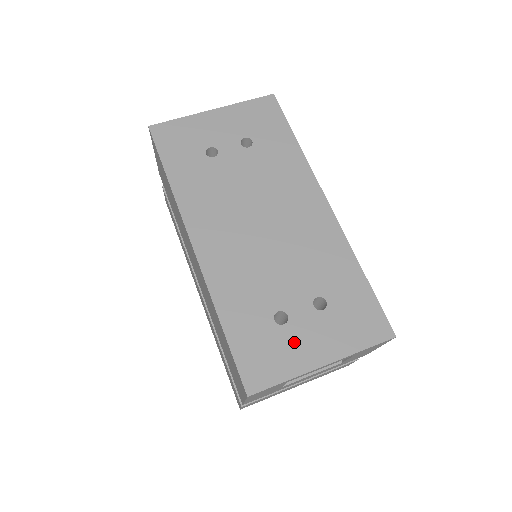
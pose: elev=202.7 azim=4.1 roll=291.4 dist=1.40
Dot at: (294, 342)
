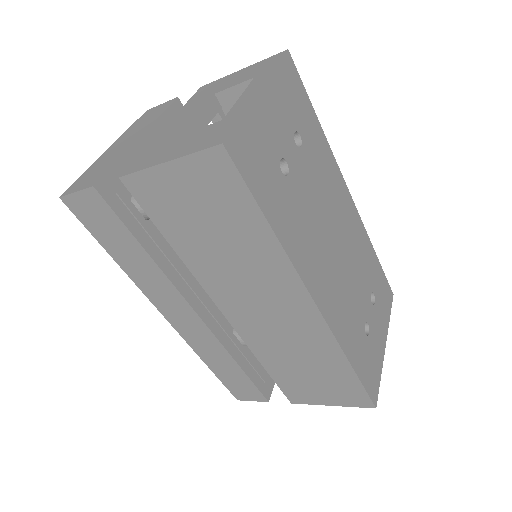
Dot at: (375, 342)
